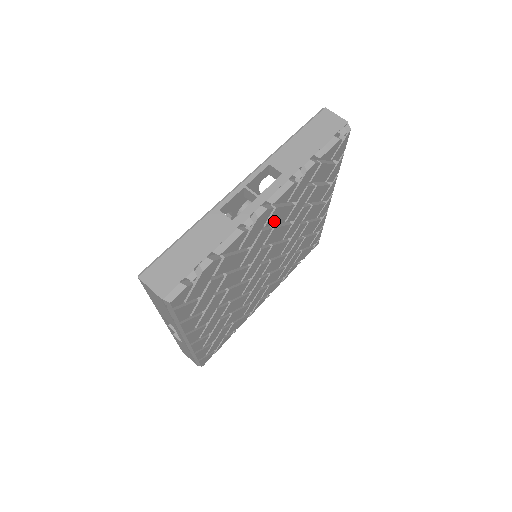
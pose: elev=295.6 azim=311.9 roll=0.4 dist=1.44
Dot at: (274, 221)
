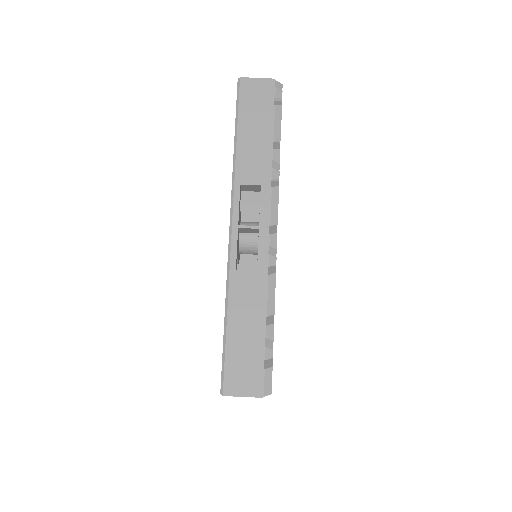
Dot at: occluded
